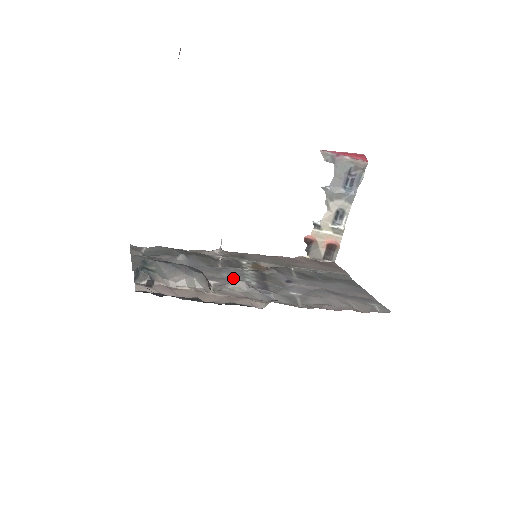
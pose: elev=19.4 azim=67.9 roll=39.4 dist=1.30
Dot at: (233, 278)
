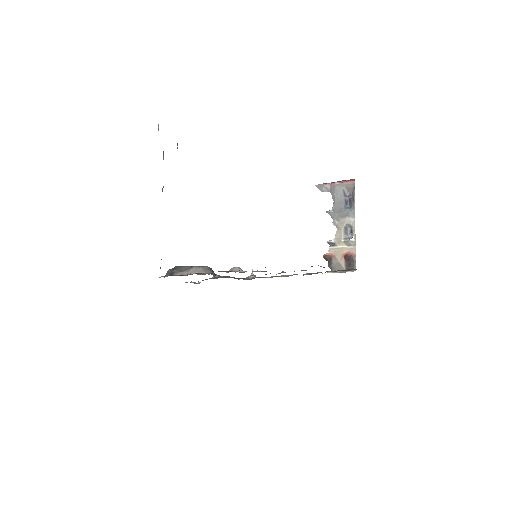
Dot at: occluded
